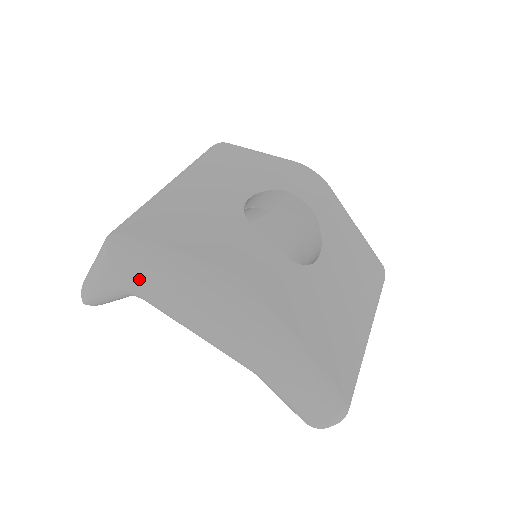
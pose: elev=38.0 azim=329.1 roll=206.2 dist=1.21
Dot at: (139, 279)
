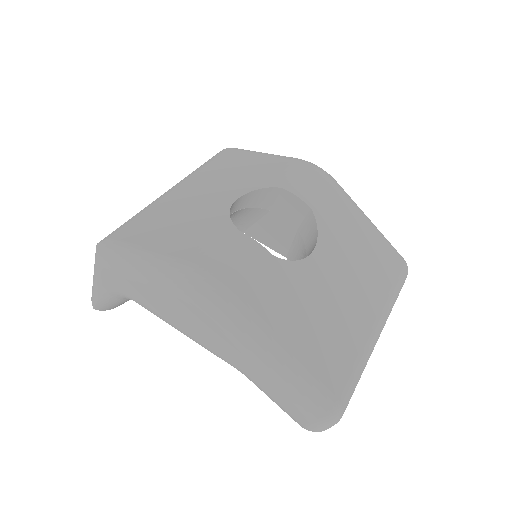
Dot at: (125, 281)
